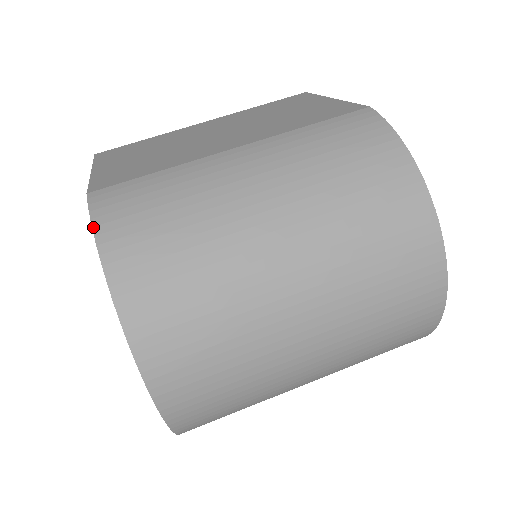
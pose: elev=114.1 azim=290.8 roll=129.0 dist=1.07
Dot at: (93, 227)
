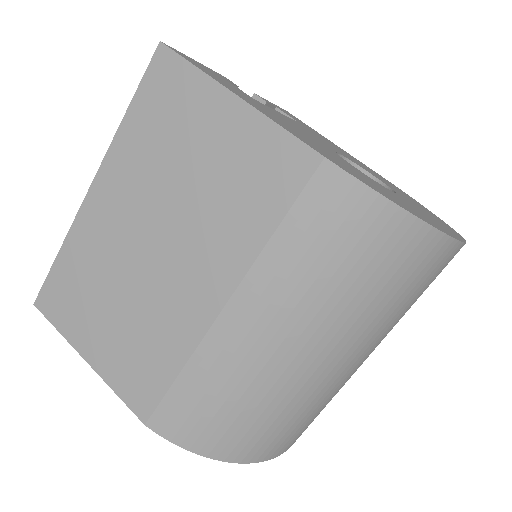
Dot at: occluded
